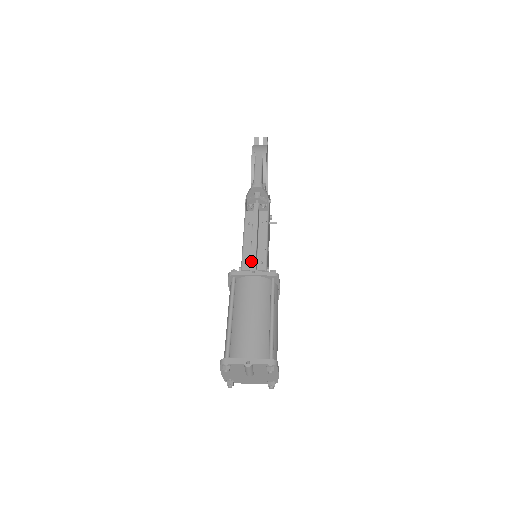
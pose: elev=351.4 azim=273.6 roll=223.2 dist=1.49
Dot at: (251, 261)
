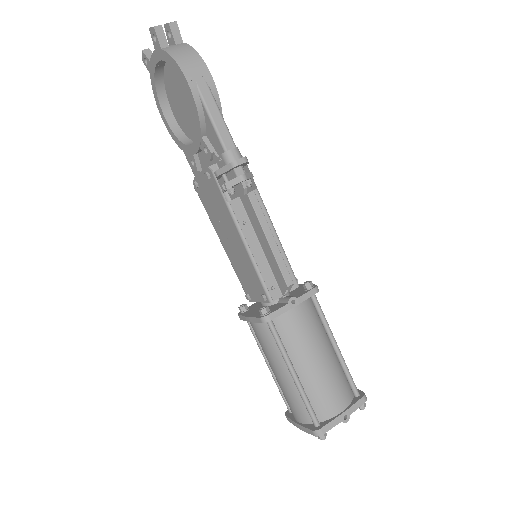
Dot at: (280, 285)
